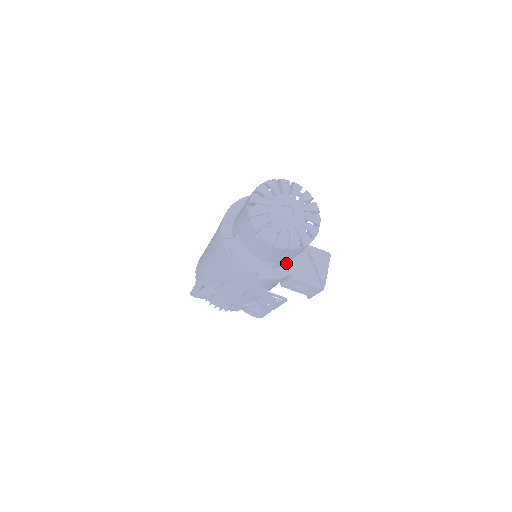
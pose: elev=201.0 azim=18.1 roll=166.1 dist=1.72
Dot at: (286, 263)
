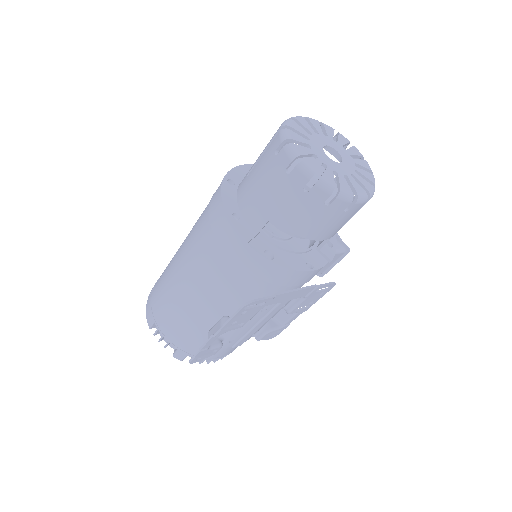
Dot at: occluded
